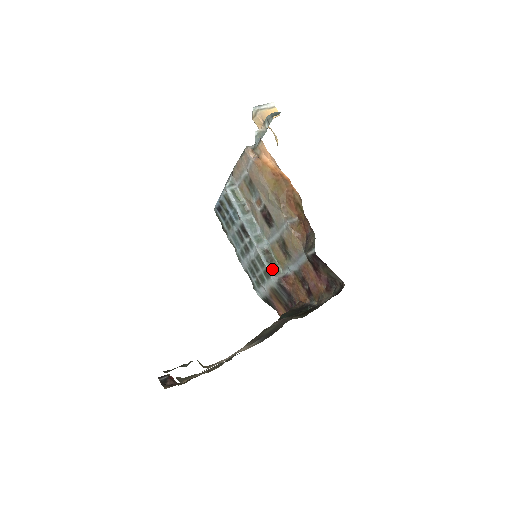
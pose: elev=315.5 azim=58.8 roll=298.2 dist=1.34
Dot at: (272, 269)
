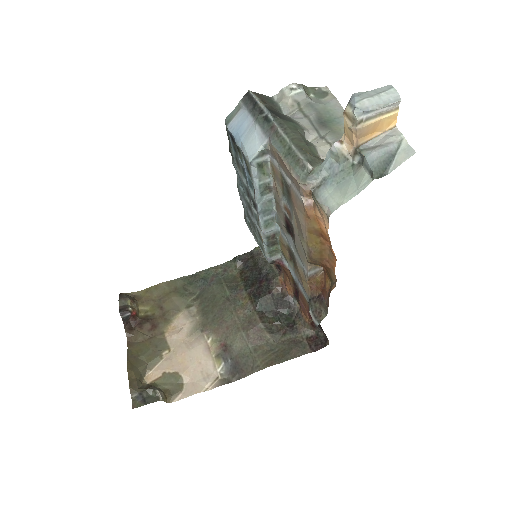
Dot at: (270, 252)
